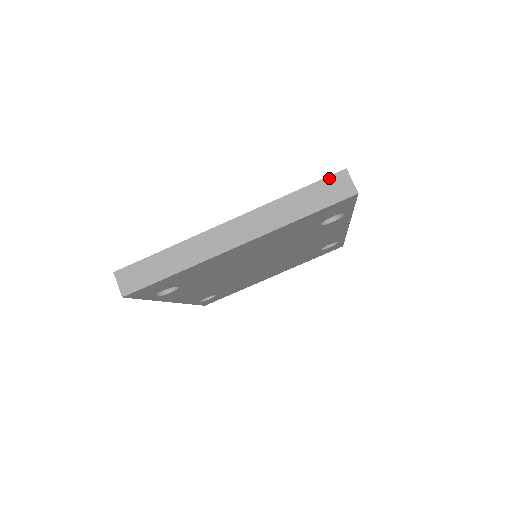
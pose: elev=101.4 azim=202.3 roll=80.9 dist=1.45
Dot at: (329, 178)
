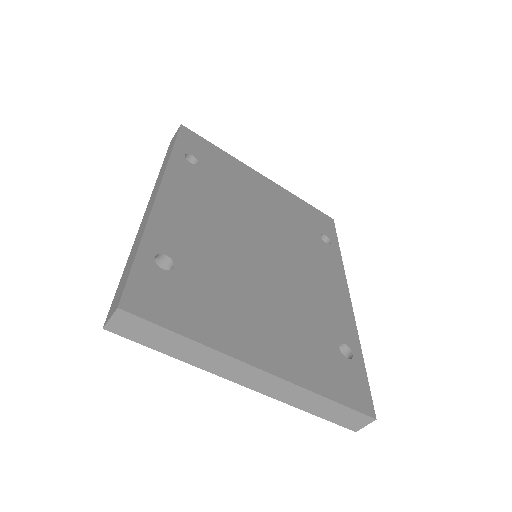
Dot at: (360, 414)
